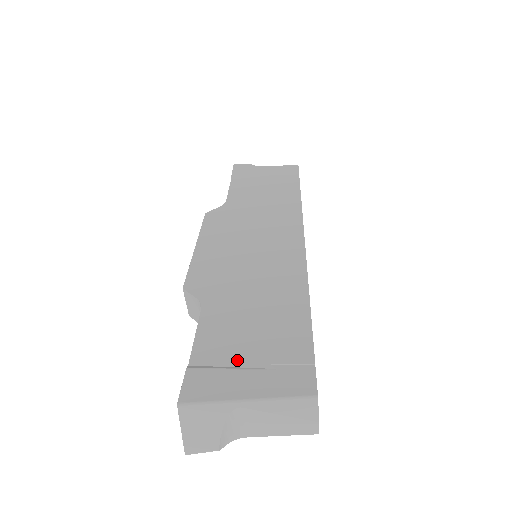
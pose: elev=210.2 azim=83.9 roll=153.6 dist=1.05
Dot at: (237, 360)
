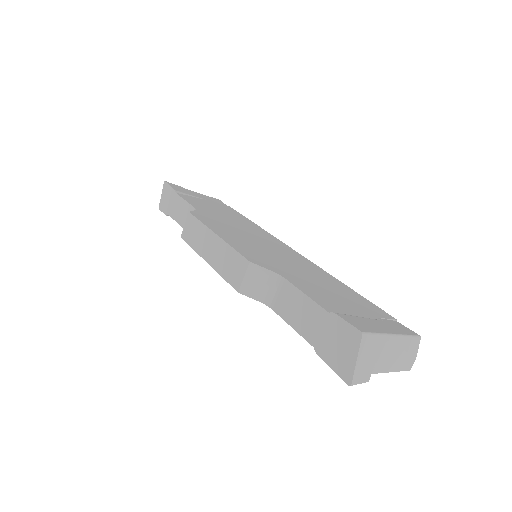
Dot at: (354, 313)
